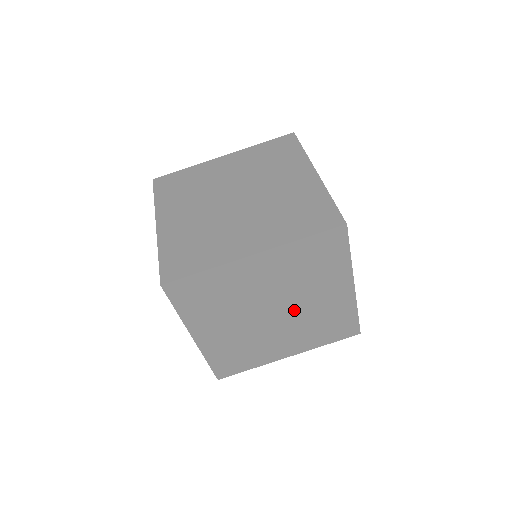
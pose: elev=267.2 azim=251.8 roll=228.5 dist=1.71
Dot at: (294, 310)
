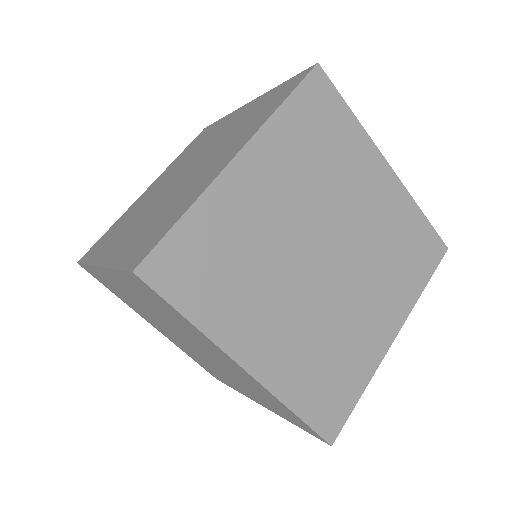
Dot at: (347, 241)
